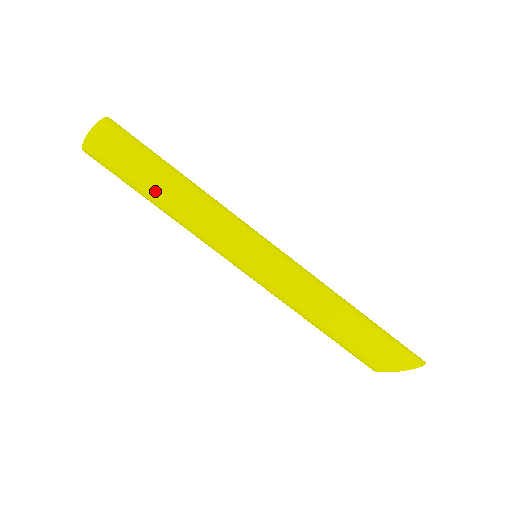
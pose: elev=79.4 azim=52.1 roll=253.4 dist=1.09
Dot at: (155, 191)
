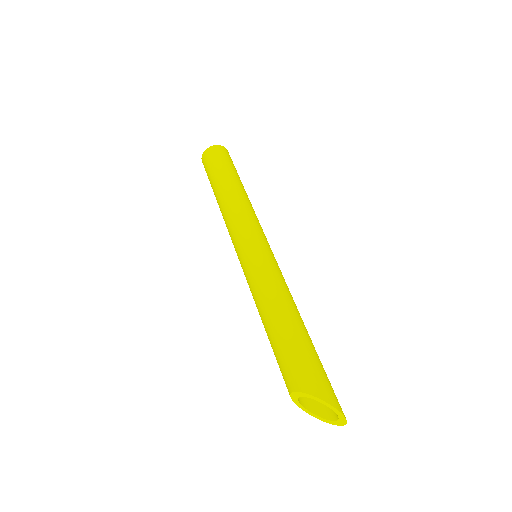
Dot at: (222, 184)
